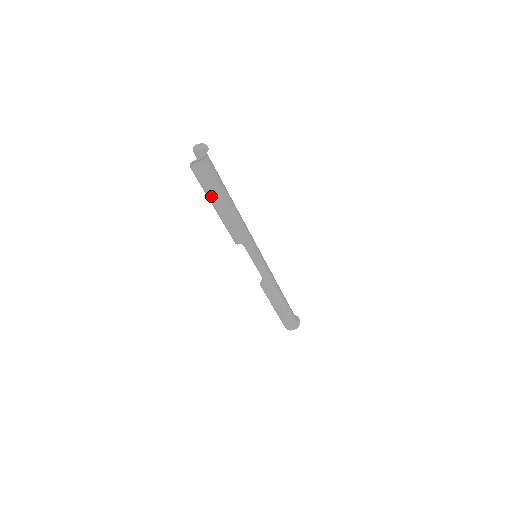
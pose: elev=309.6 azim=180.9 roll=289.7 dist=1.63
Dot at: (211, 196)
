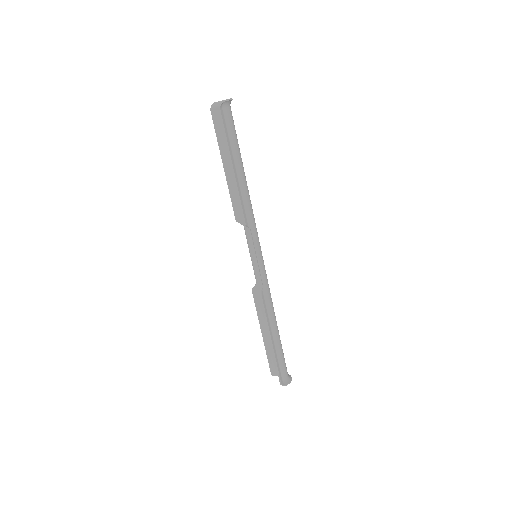
Dot at: (230, 151)
